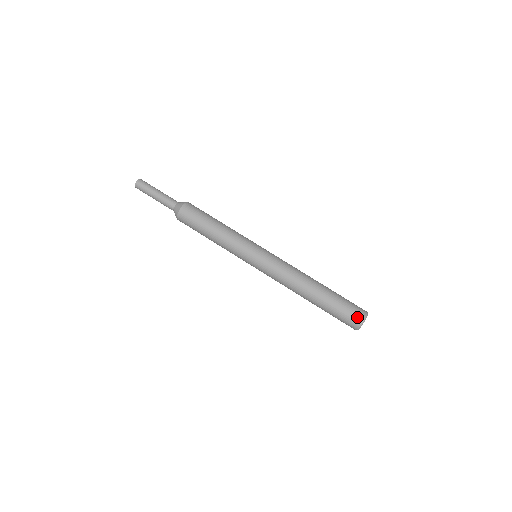
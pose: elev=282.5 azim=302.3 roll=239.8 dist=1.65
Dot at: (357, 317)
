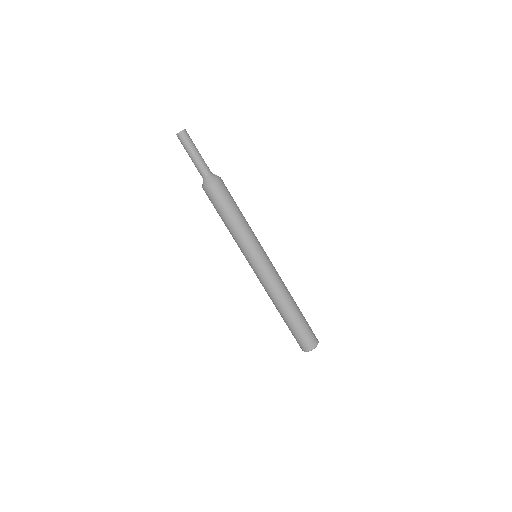
Dot at: (310, 344)
